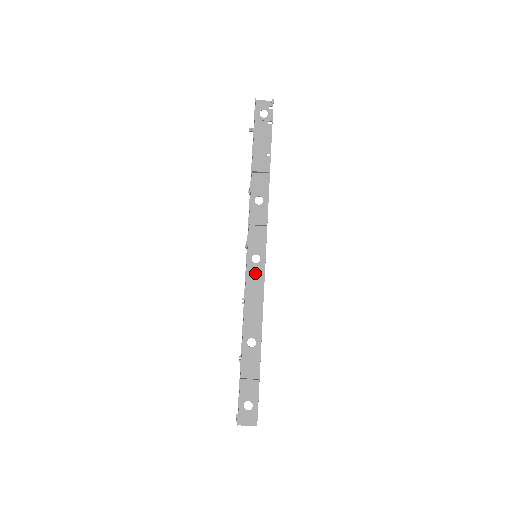
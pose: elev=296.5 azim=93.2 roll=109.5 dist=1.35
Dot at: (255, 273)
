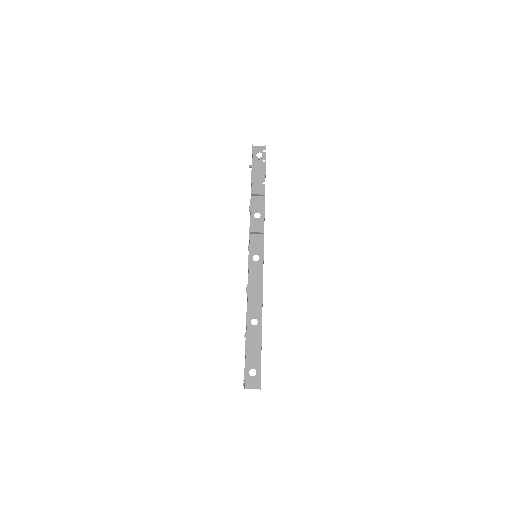
Dot at: (256, 269)
